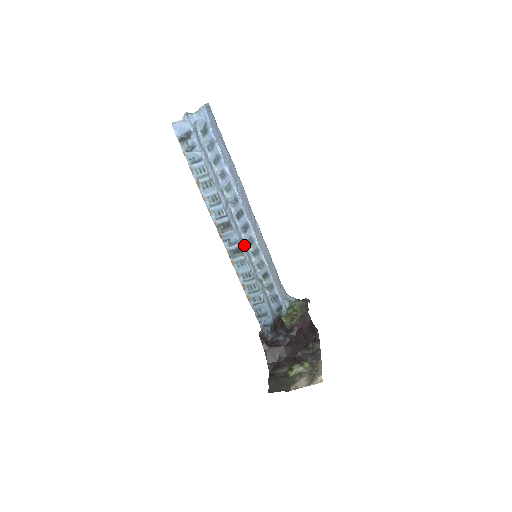
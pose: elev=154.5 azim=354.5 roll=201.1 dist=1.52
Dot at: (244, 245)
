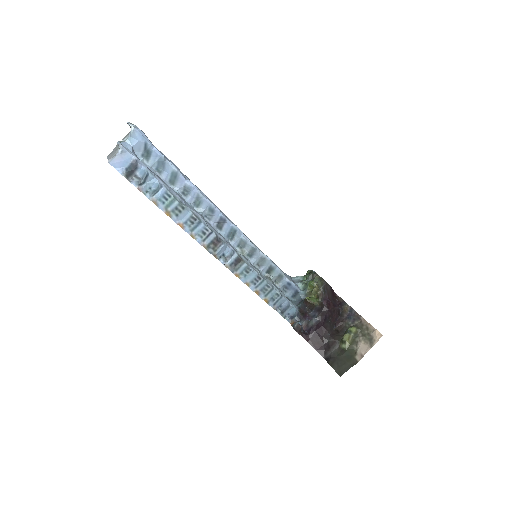
Dot at: occluded
